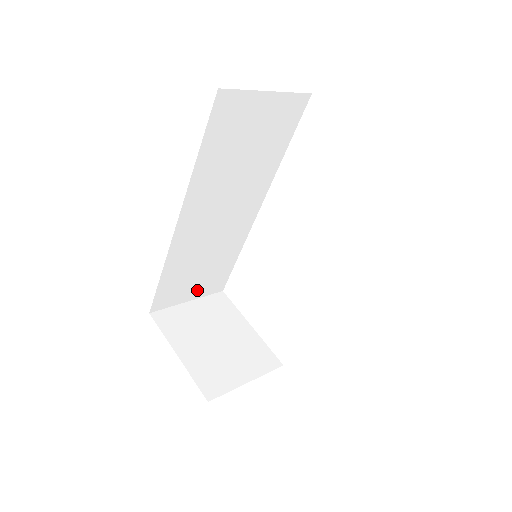
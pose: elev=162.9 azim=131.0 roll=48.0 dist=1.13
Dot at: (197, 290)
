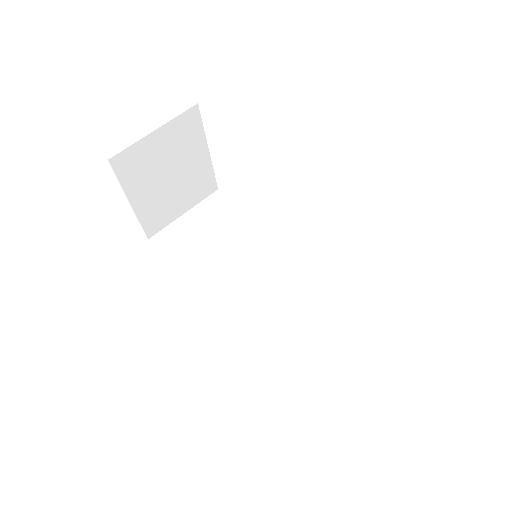
Dot at: occluded
